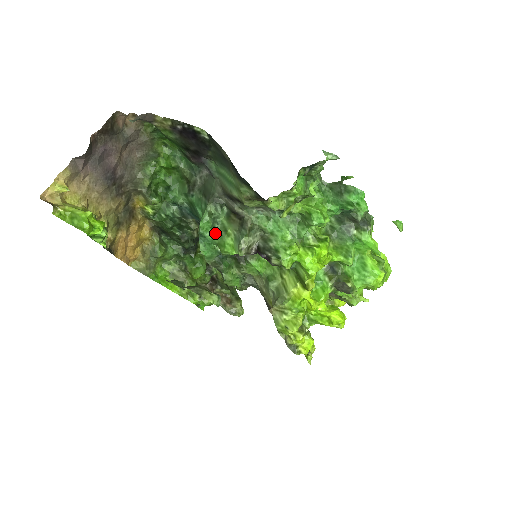
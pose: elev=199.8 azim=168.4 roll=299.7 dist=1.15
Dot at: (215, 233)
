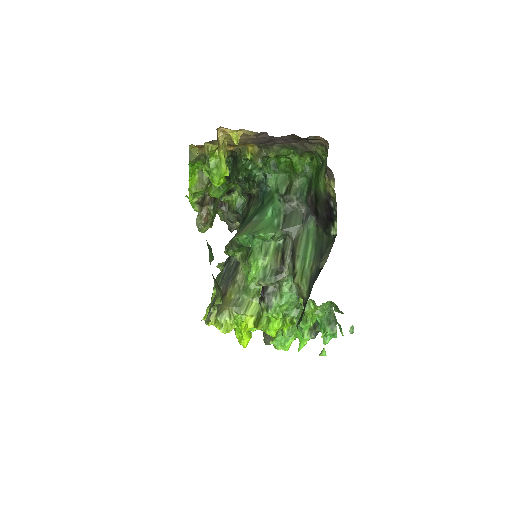
Dot at: (260, 243)
